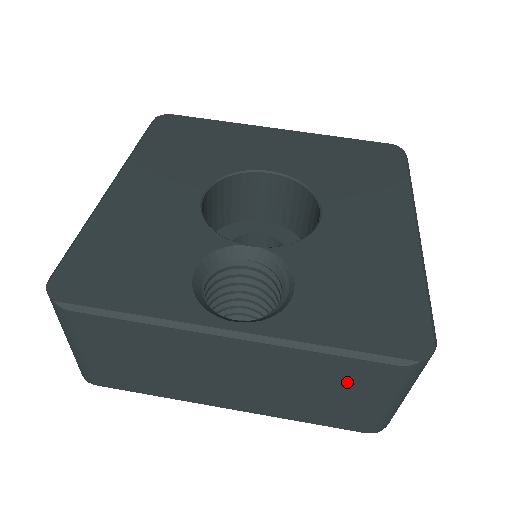
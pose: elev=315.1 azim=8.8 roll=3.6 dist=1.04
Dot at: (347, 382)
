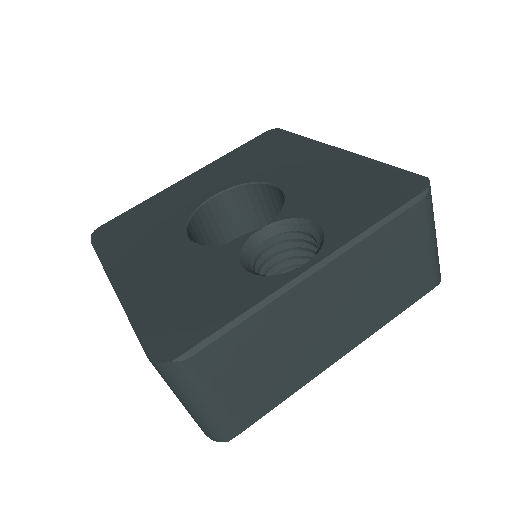
Dot at: (401, 246)
